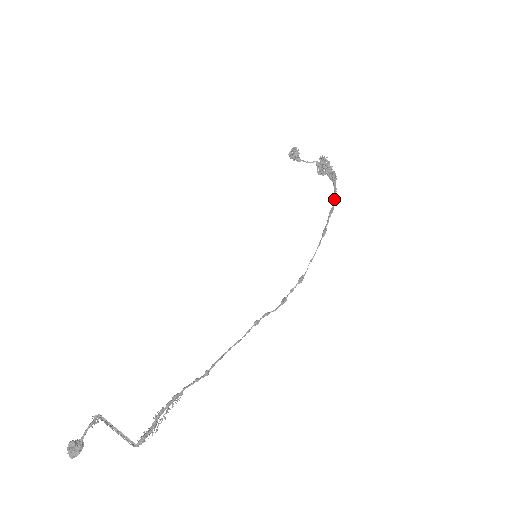
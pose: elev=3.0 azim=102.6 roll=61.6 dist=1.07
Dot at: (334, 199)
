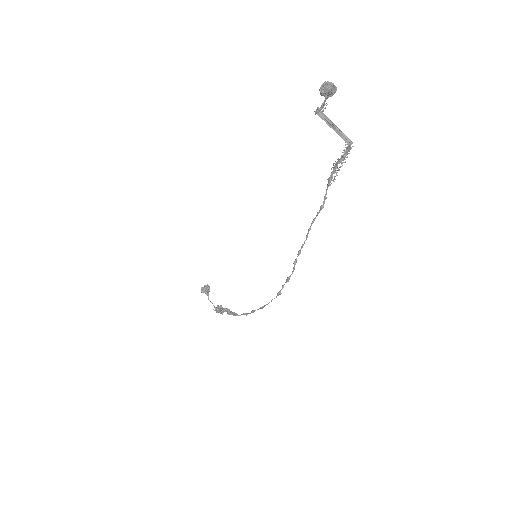
Dot at: (247, 313)
